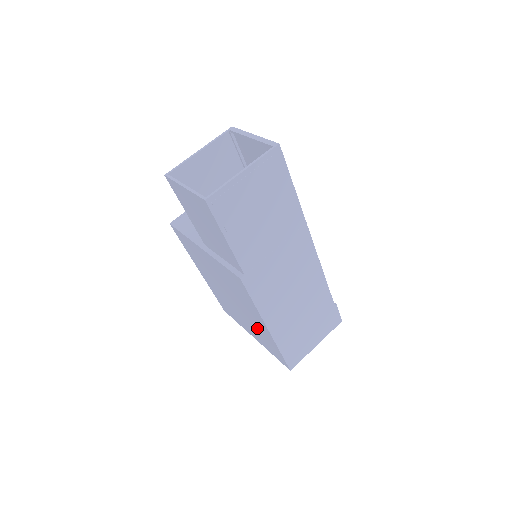
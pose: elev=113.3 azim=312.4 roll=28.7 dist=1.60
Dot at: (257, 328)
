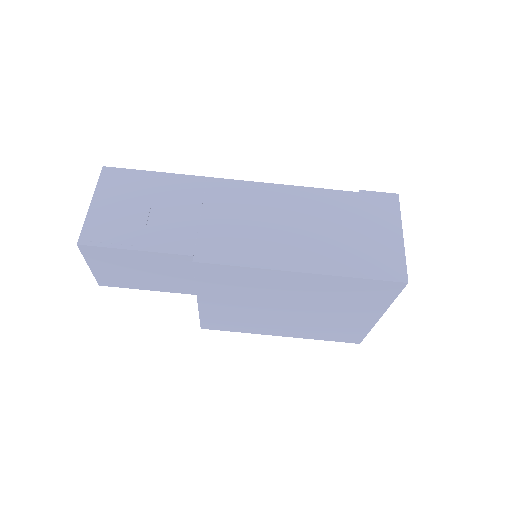
Dot at: (327, 295)
